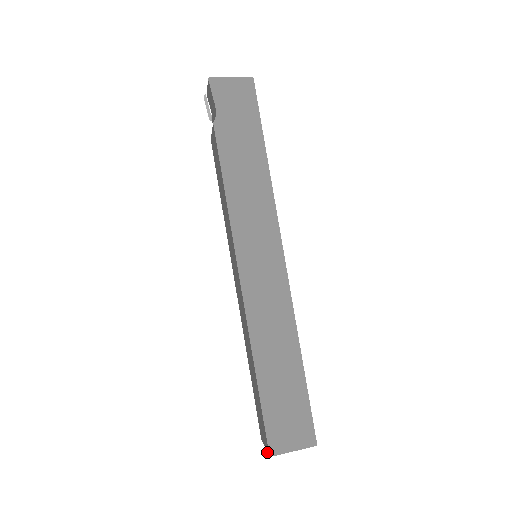
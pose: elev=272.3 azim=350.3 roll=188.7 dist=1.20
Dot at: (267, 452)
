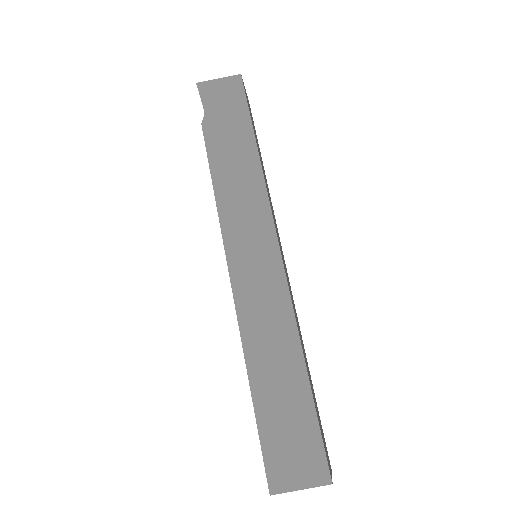
Dot at: occluded
